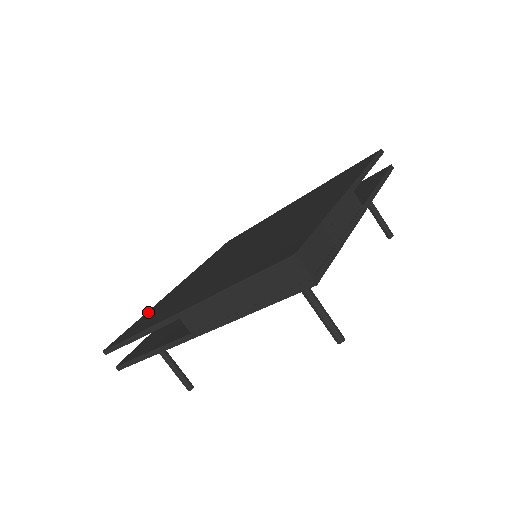
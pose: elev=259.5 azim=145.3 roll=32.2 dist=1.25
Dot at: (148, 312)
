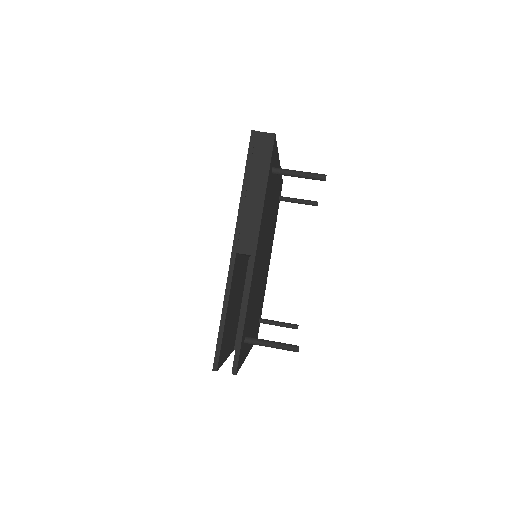
Dot at: occluded
